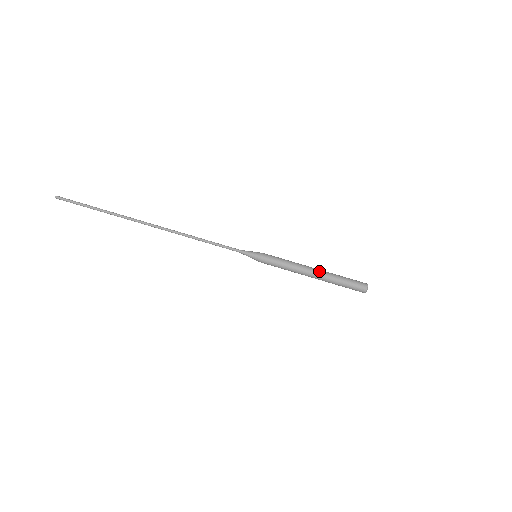
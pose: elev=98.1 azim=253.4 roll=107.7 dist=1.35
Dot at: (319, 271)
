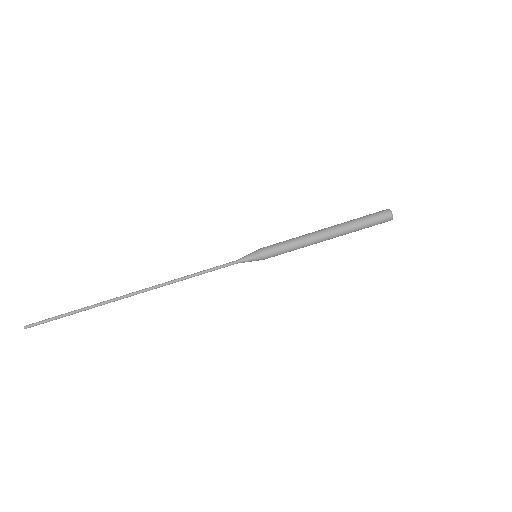
Dot at: (329, 227)
